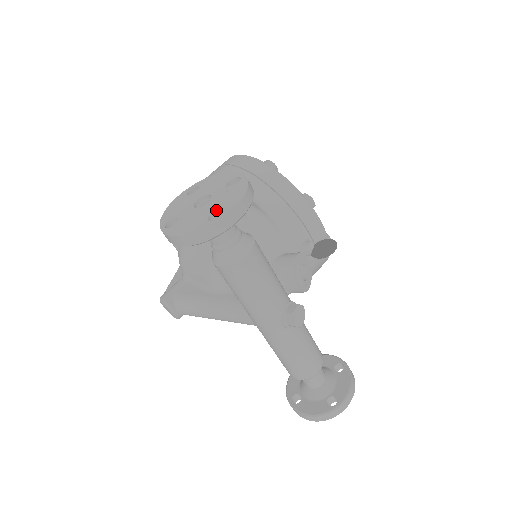
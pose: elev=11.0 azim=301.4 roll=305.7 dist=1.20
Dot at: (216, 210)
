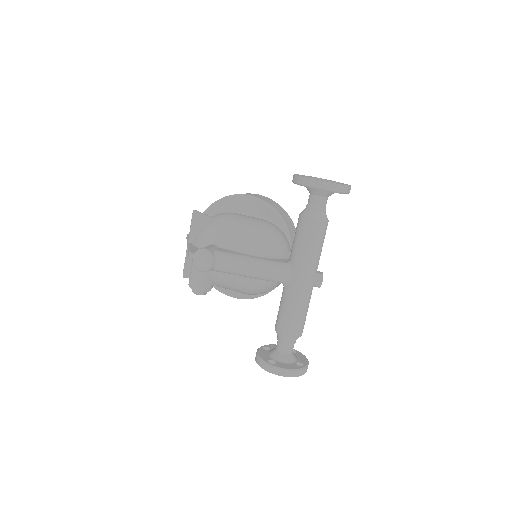
Dot at: (340, 183)
